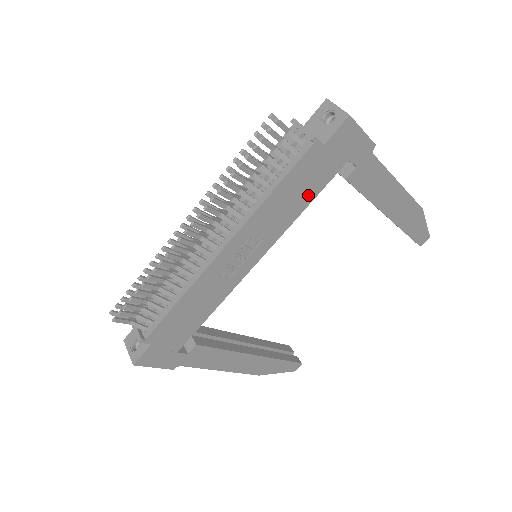
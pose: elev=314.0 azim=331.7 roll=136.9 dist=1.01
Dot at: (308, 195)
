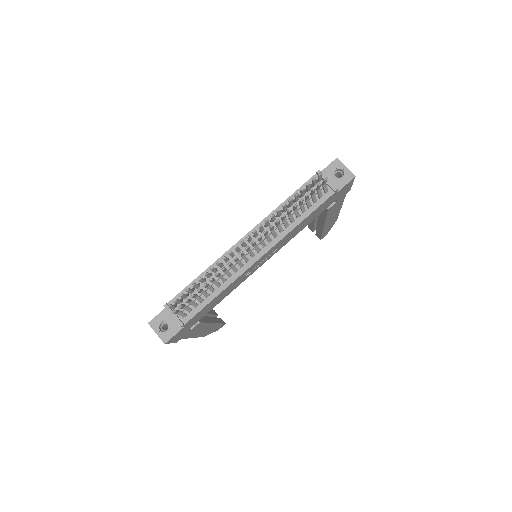
Dot at: (311, 220)
